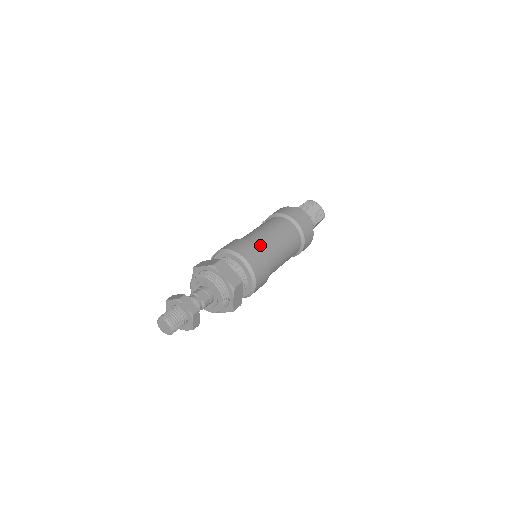
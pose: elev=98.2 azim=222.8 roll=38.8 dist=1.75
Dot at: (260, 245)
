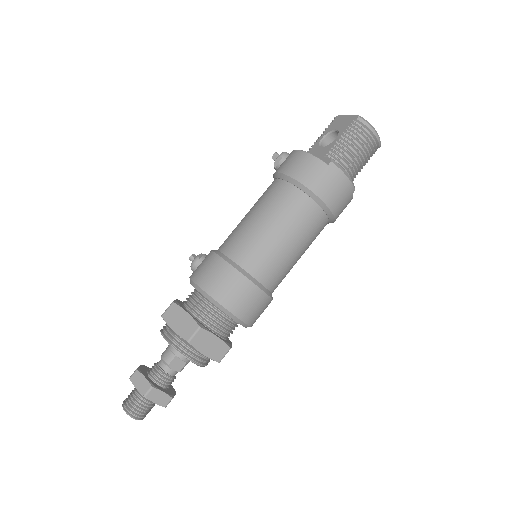
Dot at: (260, 275)
